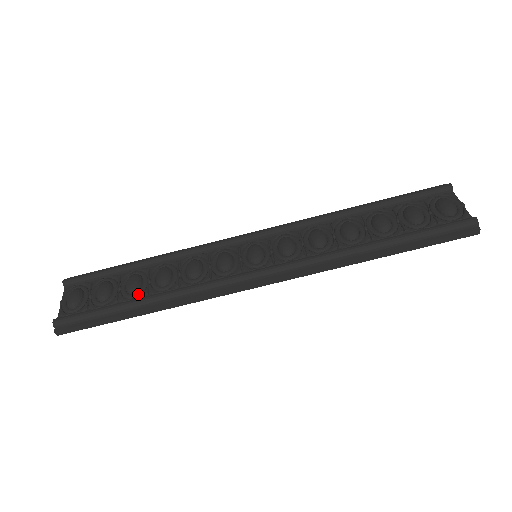
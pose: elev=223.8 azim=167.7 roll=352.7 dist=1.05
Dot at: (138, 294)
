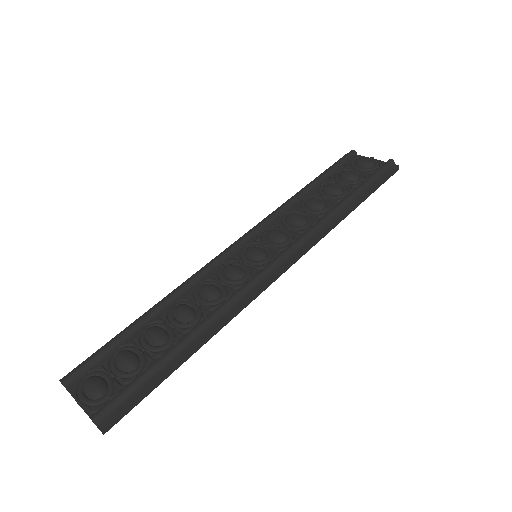
Dot at: (172, 340)
